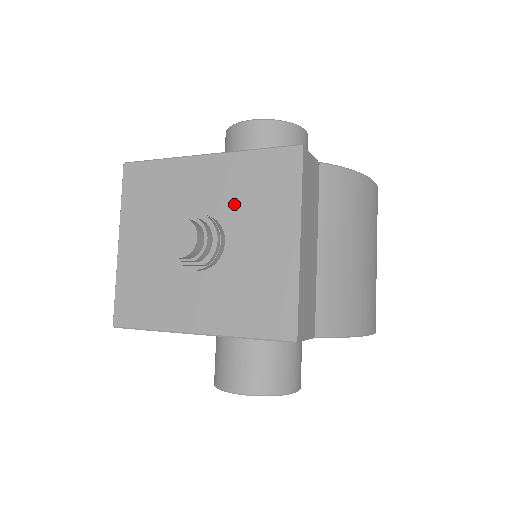
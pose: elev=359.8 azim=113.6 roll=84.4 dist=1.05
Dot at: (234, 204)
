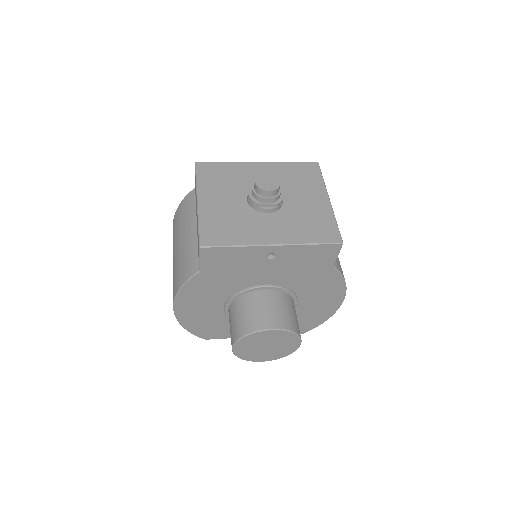
Dot at: (284, 183)
